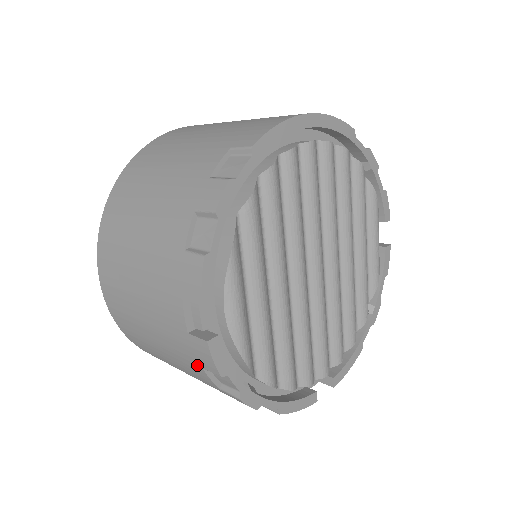
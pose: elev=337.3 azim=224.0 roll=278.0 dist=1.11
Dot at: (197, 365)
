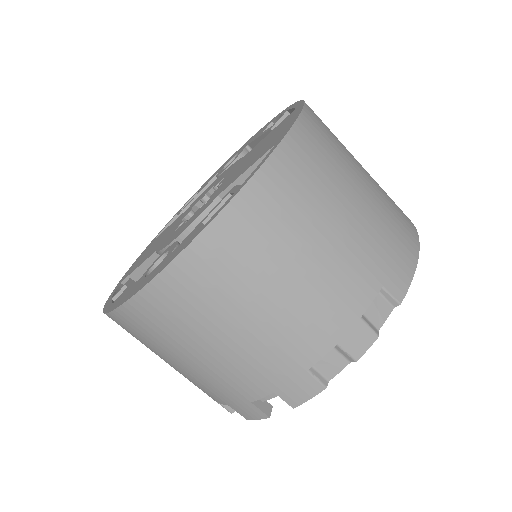
Dot at: (223, 401)
